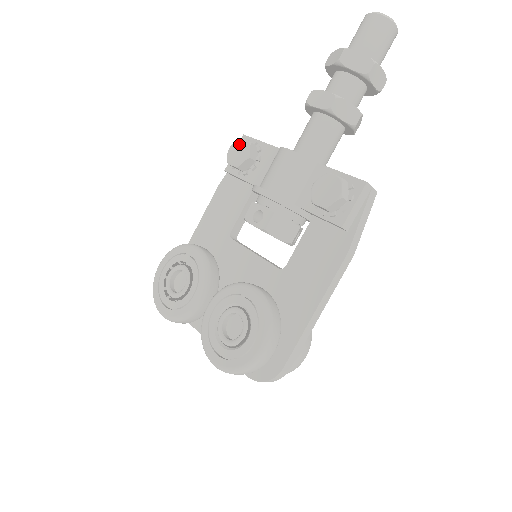
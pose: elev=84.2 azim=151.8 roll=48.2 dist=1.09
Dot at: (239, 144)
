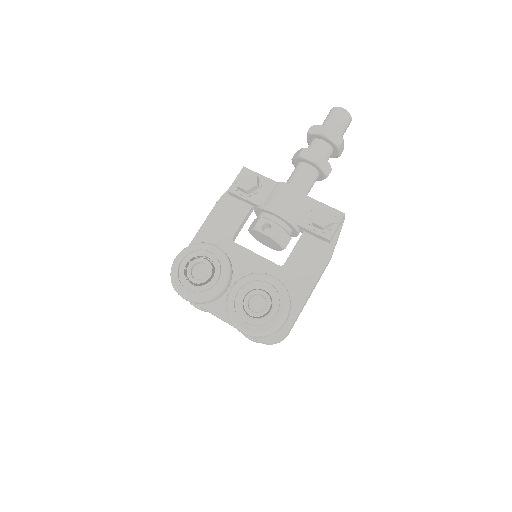
Dot at: (247, 174)
